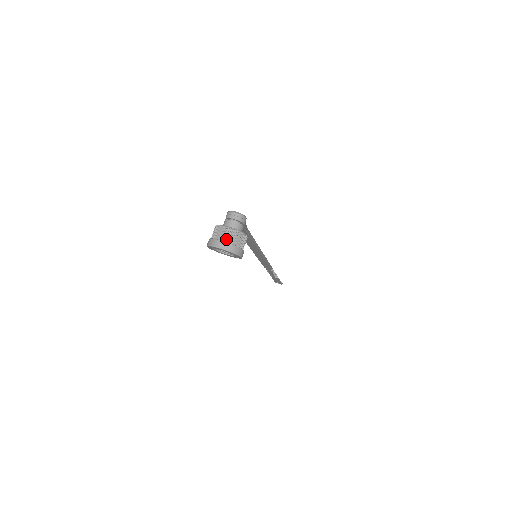
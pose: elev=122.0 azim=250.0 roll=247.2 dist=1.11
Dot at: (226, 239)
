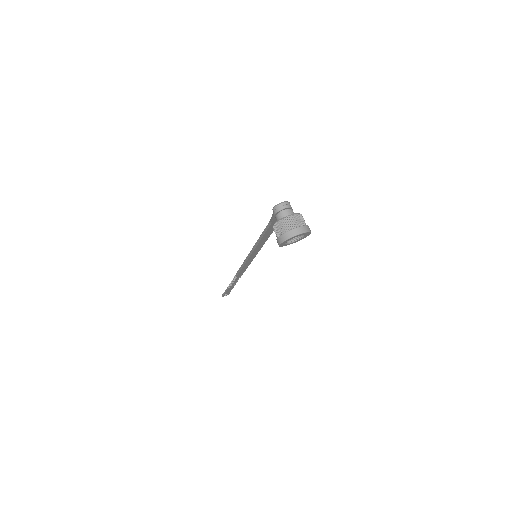
Dot at: (297, 225)
